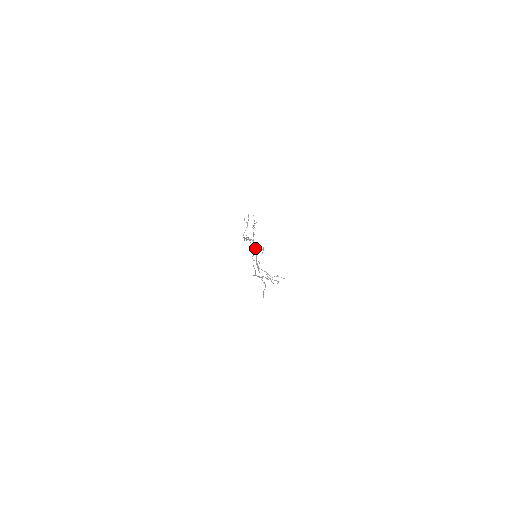
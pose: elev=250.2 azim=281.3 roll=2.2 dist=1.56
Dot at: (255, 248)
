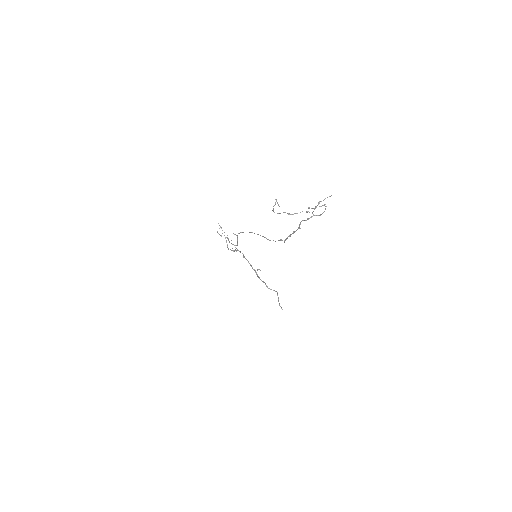
Dot at: occluded
